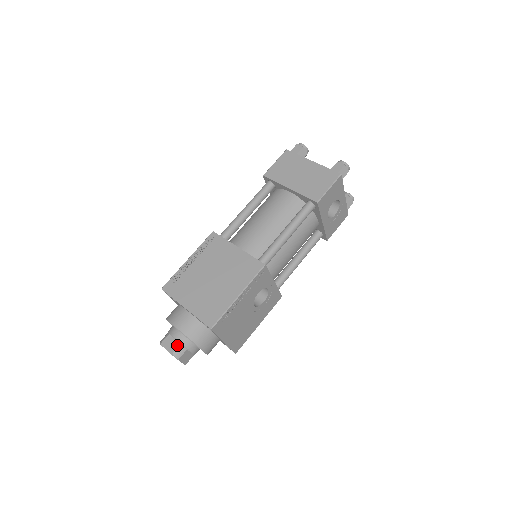
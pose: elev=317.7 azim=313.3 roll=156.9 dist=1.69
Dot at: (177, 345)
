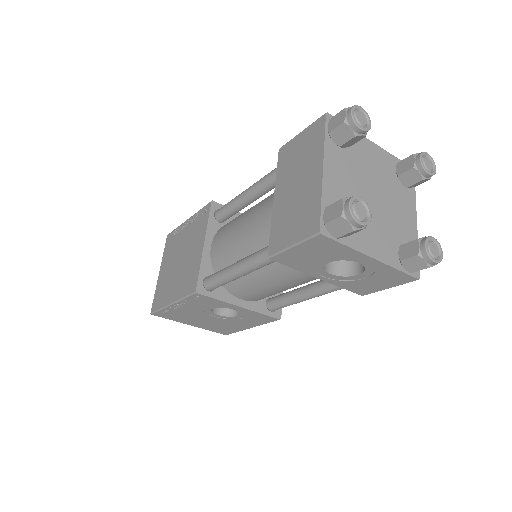
Dot at: occluded
